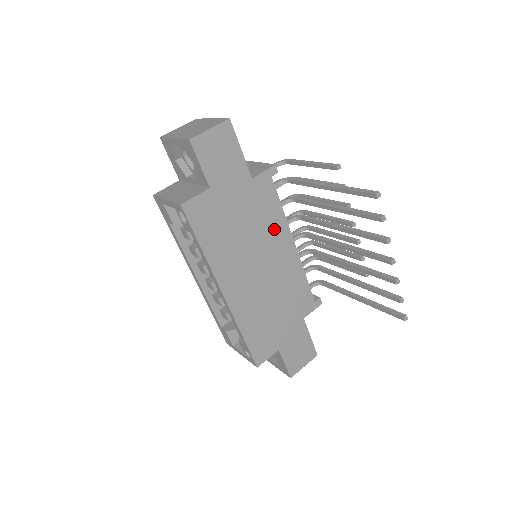
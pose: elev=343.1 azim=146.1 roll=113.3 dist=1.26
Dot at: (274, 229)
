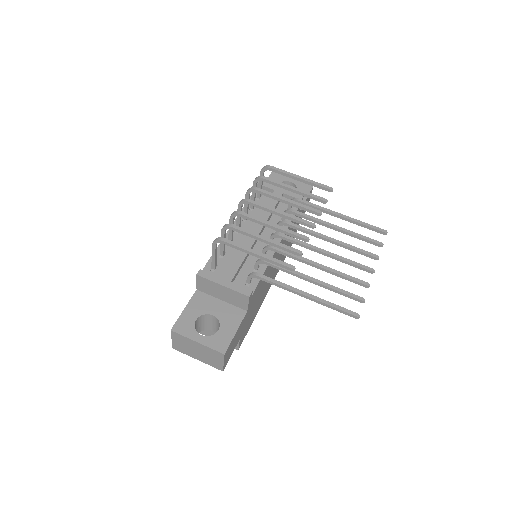
Dot at: (267, 272)
